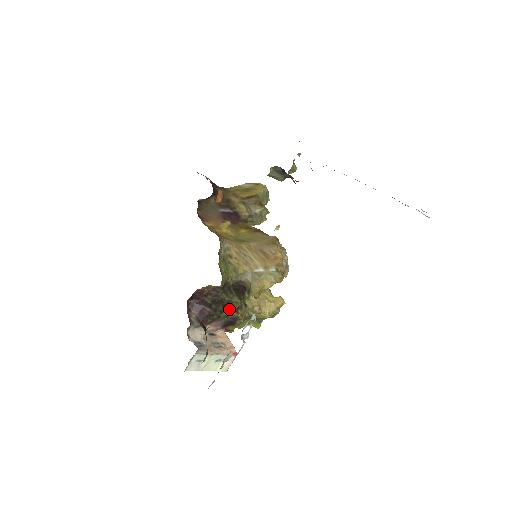
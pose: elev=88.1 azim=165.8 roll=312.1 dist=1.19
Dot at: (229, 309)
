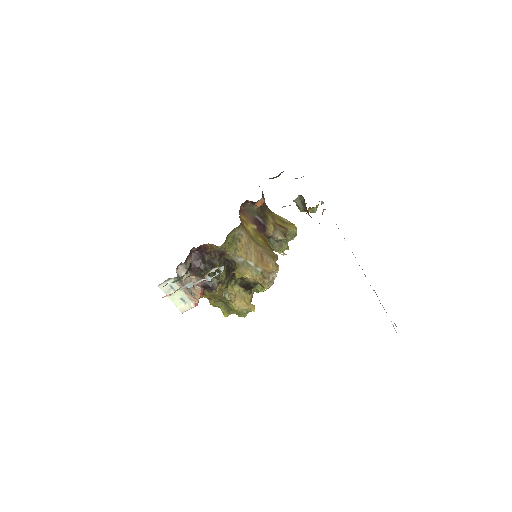
Dot at: (215, 278)
